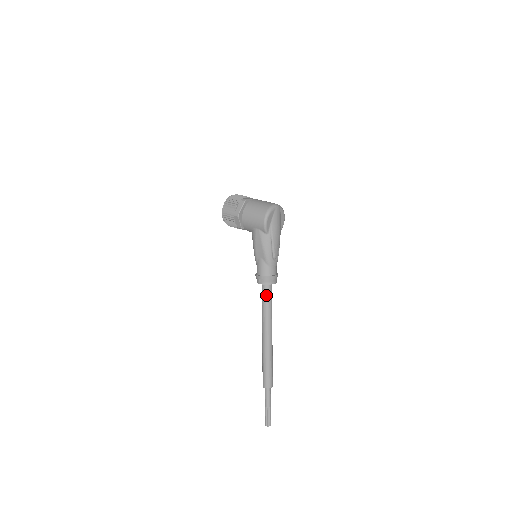
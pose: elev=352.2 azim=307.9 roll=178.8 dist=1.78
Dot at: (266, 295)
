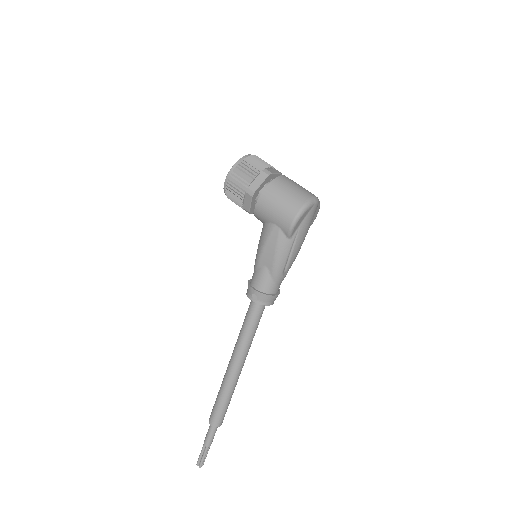
Dot at: (255, 316)
